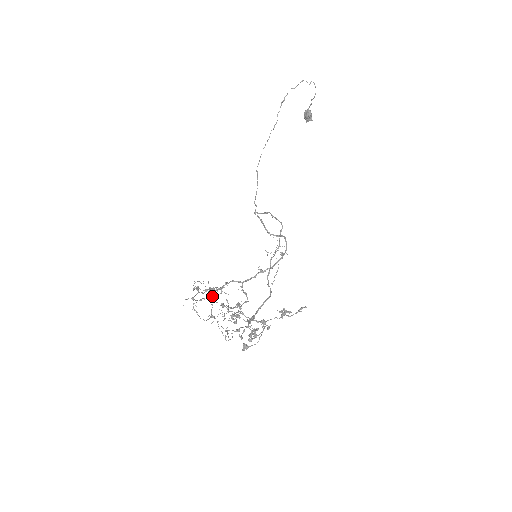
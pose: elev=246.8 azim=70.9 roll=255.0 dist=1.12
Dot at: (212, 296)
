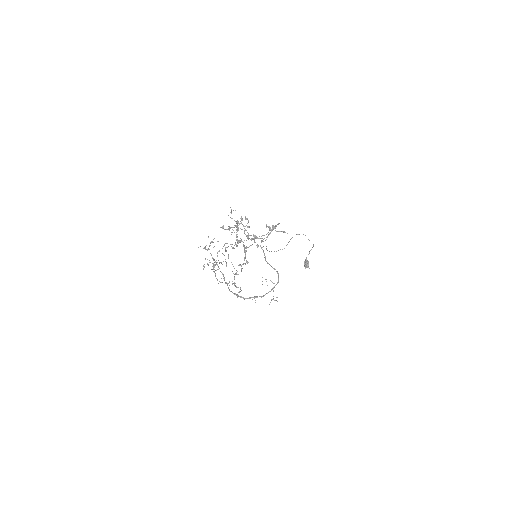
Dot at: (223, 228)
